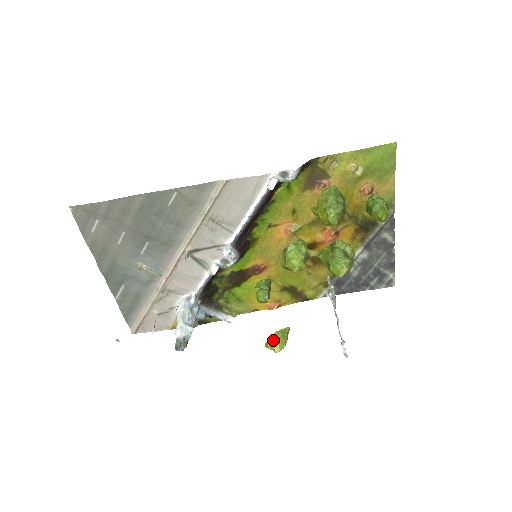
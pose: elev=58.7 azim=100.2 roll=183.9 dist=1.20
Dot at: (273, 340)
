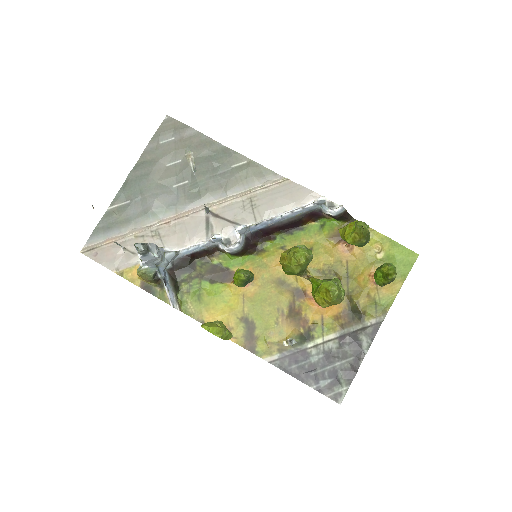
Dot at: (214, 323)
